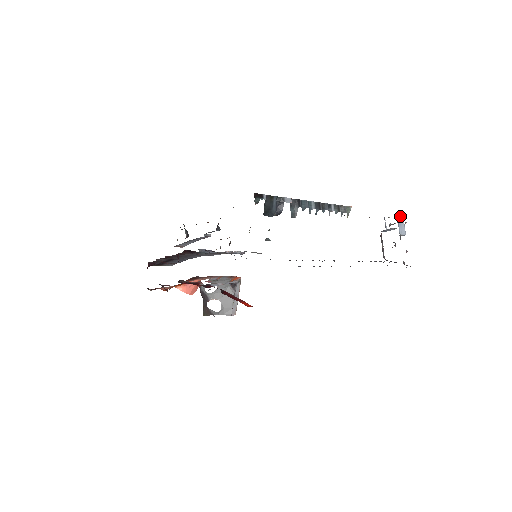
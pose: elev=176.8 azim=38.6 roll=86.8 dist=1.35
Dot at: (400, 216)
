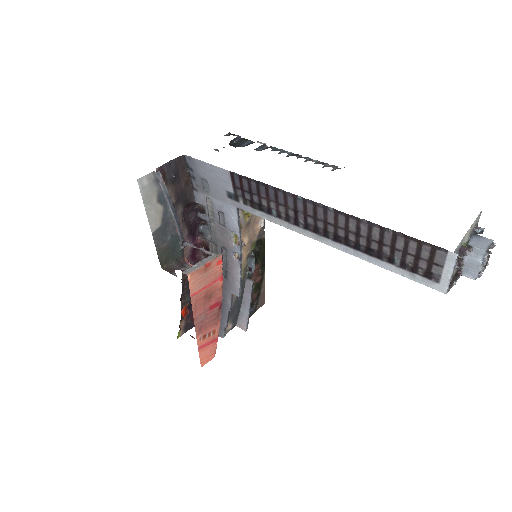
Dot at: (484, 237)
